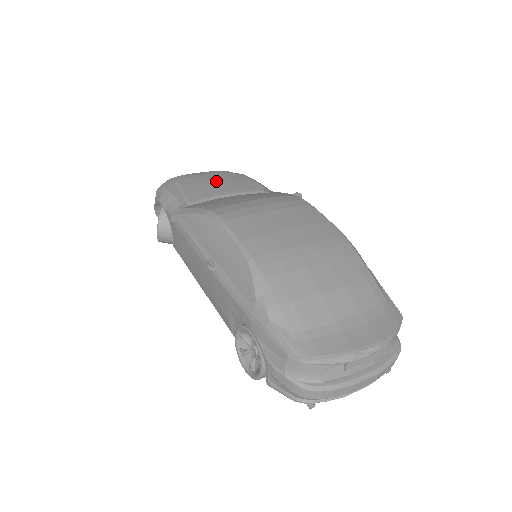
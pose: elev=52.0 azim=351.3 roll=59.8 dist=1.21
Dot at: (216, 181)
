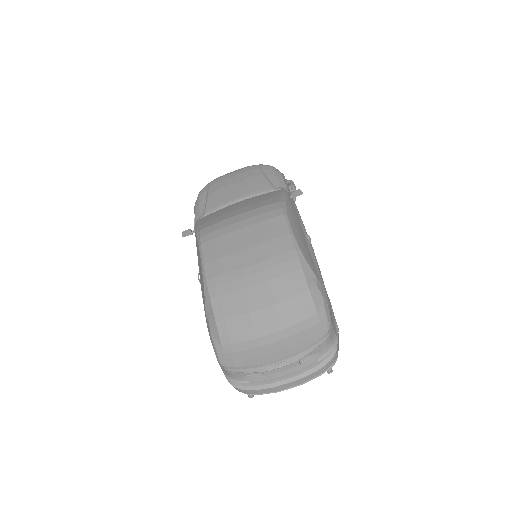
Dot at: (237, 184)
